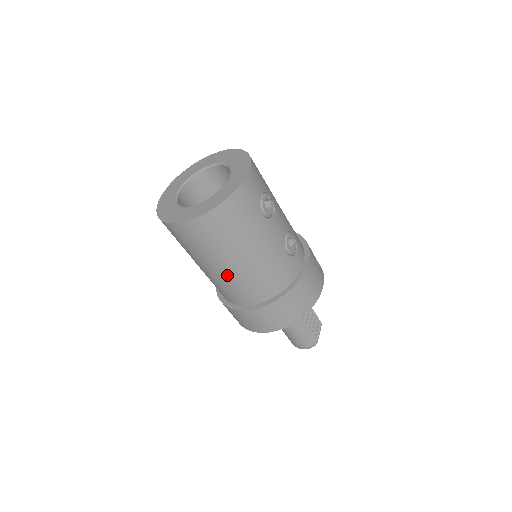
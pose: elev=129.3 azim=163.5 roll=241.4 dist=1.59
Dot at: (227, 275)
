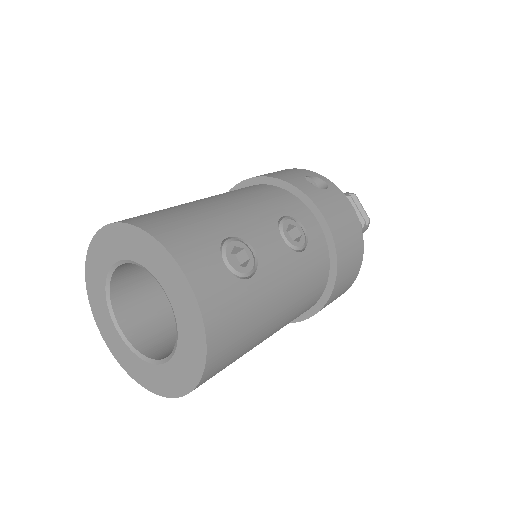
Dot at: occluded
